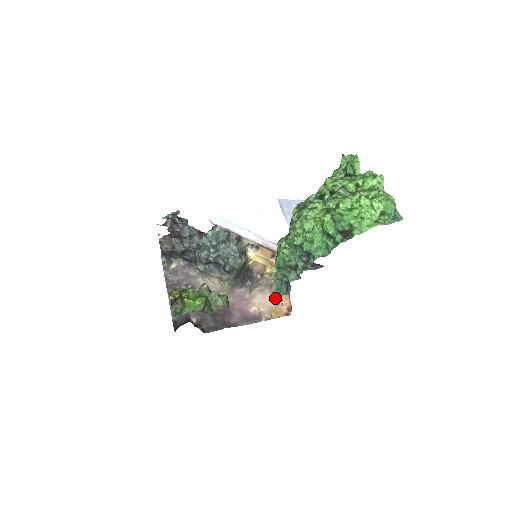
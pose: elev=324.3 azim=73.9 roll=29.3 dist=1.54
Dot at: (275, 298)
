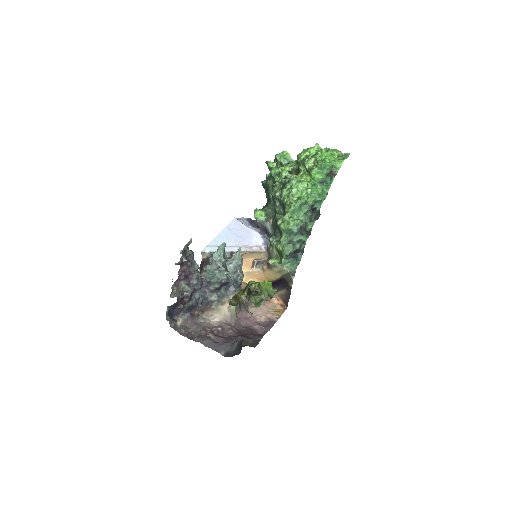
Dot at: (266, 306)
